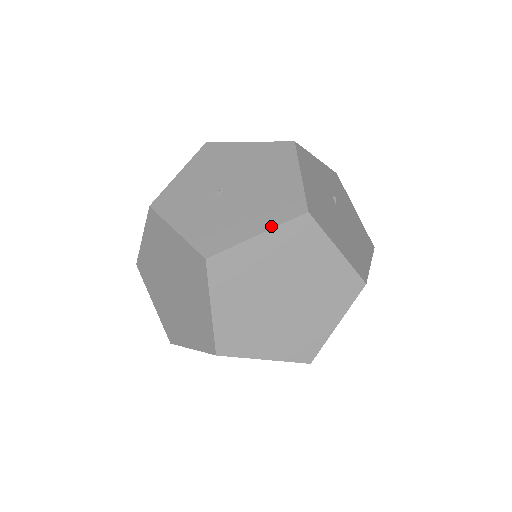
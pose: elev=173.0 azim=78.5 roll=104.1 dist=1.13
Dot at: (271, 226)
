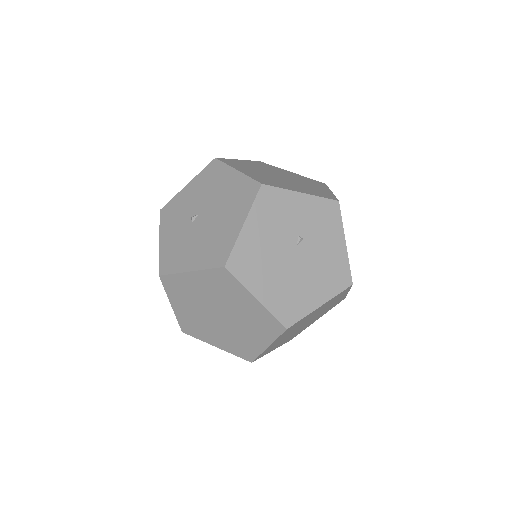
Dot at: (200, 268)
